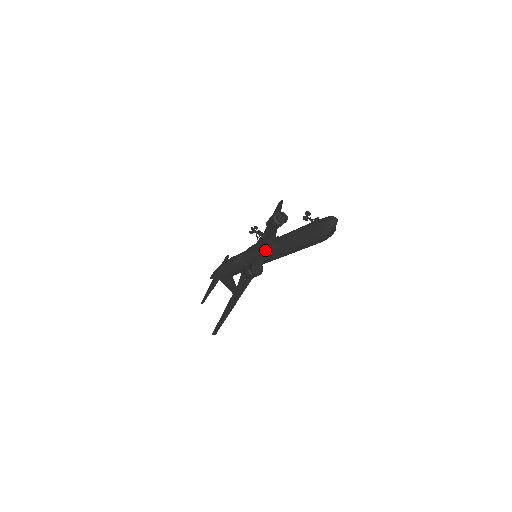
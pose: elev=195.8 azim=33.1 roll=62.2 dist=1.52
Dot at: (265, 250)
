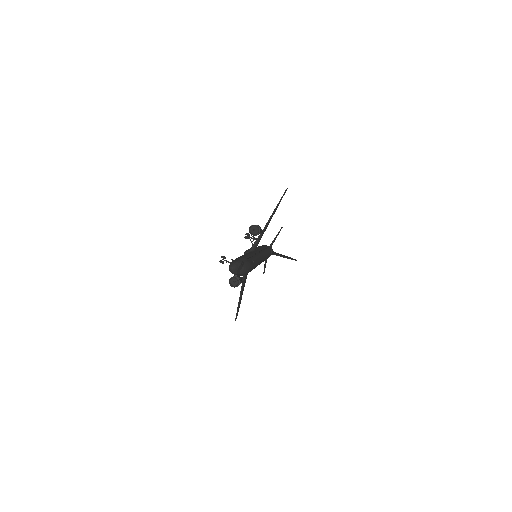
Dot at: occluded
